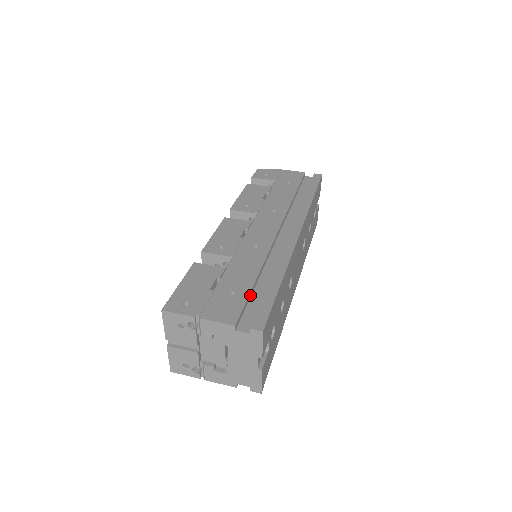
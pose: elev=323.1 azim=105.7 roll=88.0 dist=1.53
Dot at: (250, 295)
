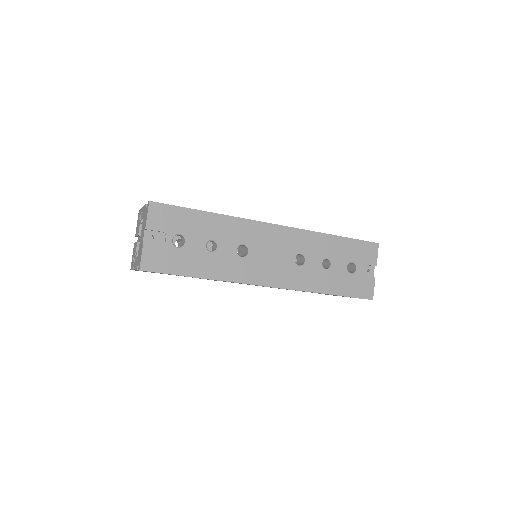
Dot at: occluded
